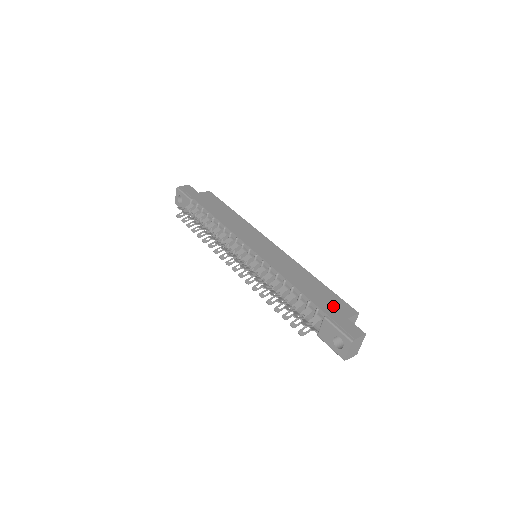
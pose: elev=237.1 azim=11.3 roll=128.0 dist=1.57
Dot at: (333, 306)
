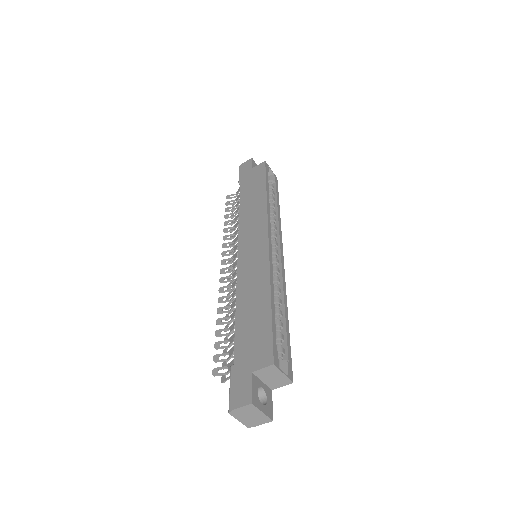
Dot at: (251, 349)
